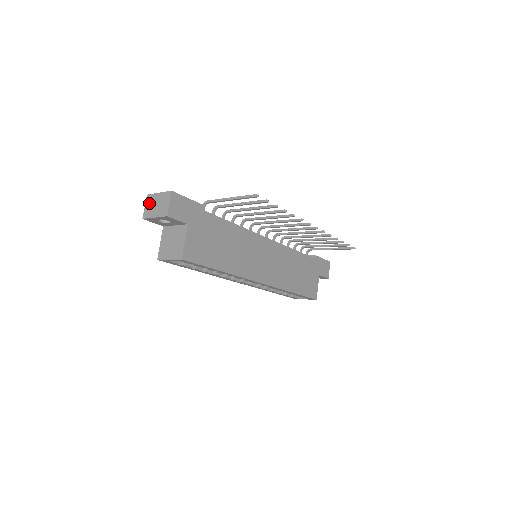
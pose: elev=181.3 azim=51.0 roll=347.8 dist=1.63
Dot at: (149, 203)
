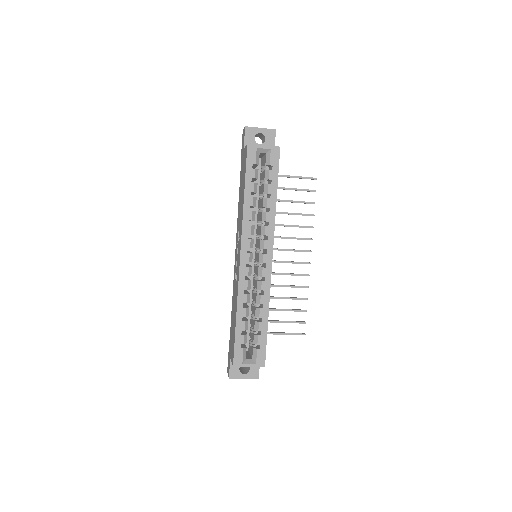
Dot at: occluded
